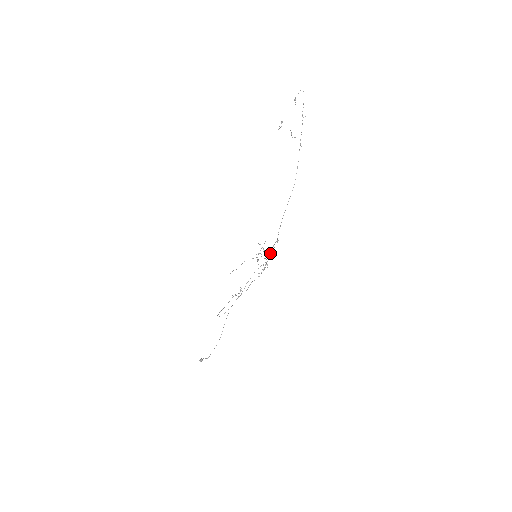
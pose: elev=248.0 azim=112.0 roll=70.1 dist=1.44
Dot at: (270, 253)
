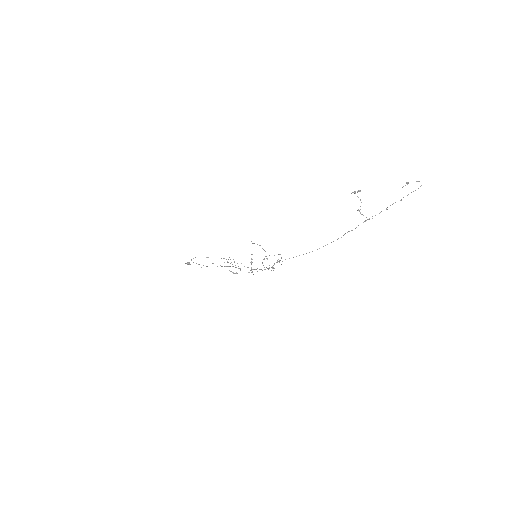
Dot at: (251, 270)
